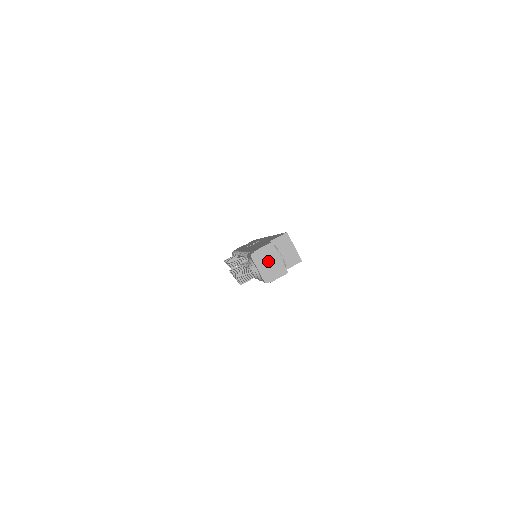
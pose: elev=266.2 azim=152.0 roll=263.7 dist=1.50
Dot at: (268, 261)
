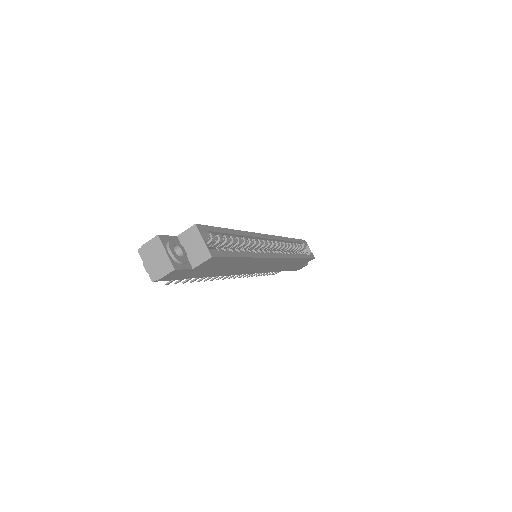
Dot at: (154, 256)
